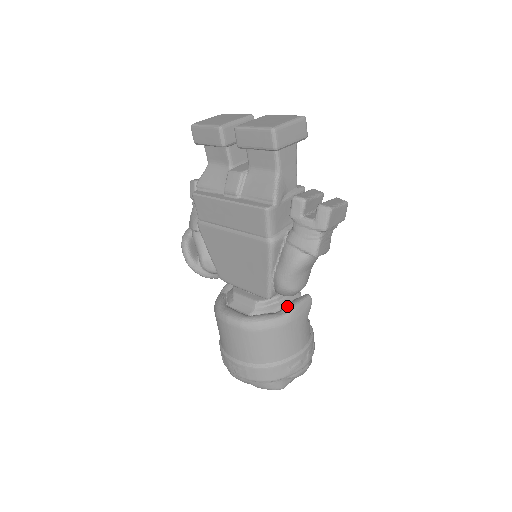
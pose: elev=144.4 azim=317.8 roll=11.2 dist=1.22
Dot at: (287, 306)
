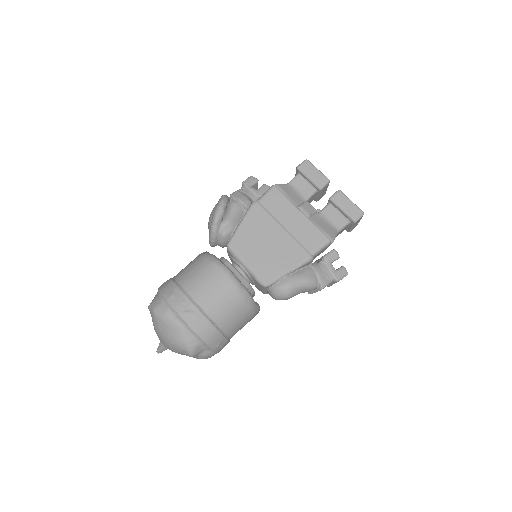
Dot at: occluded
